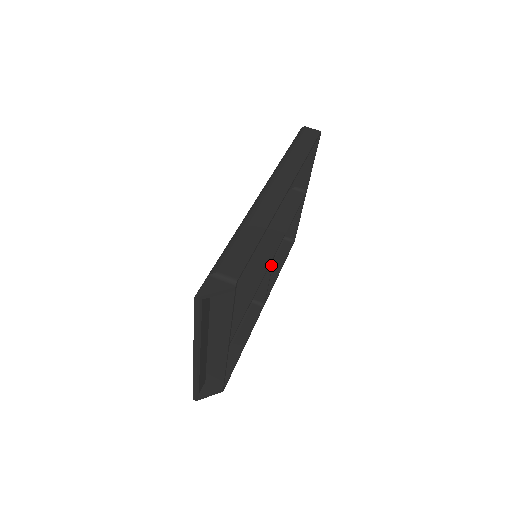
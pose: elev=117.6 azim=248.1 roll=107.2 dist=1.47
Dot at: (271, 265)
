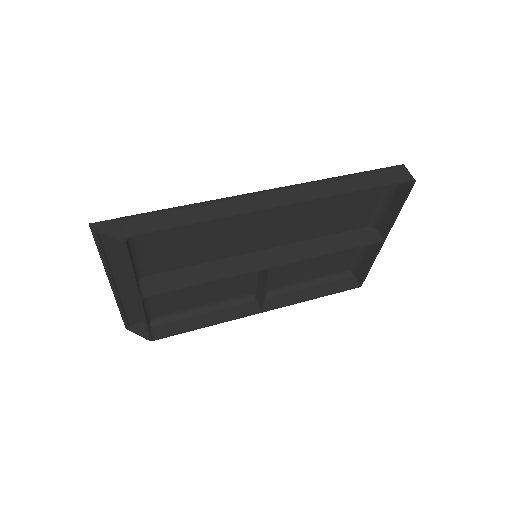
Dot at: (267, 276)
